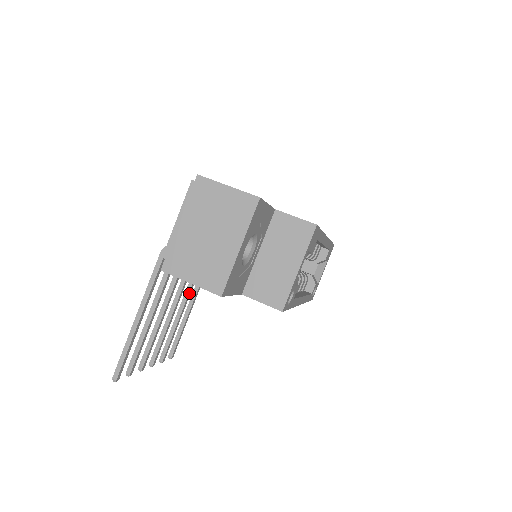
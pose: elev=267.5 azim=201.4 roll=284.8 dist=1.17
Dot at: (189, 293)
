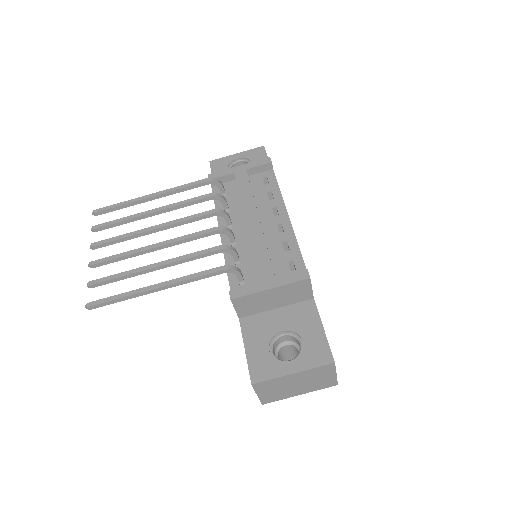
Dot at: (172, 209)
